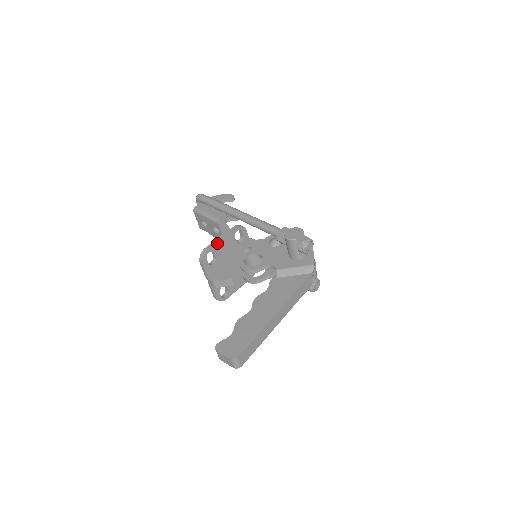
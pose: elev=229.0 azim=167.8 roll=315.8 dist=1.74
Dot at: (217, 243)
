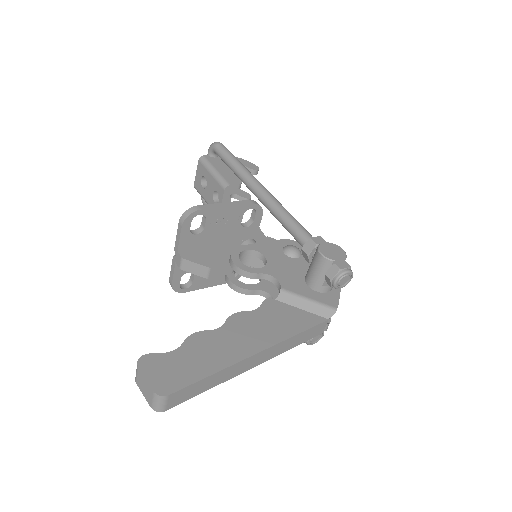
Dot at: (217, 208)
